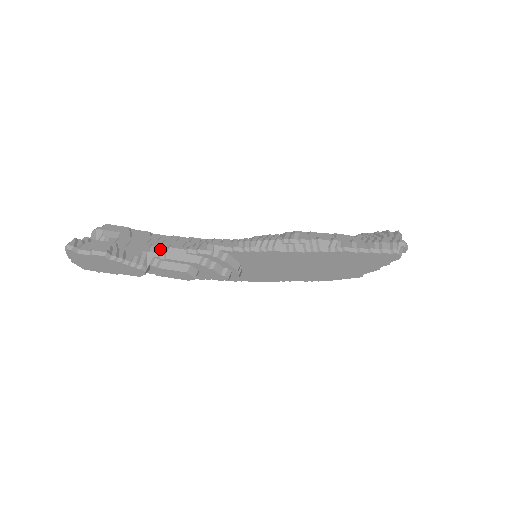
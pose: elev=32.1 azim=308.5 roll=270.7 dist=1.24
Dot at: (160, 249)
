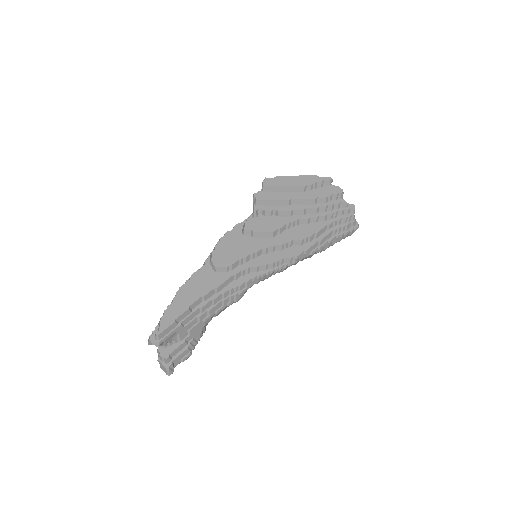
Dot at: (211, 319)
